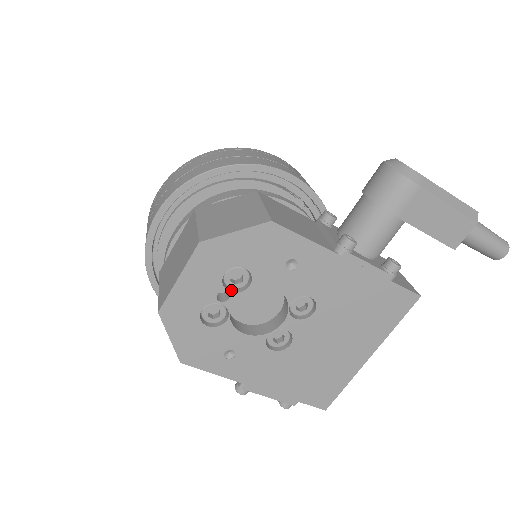
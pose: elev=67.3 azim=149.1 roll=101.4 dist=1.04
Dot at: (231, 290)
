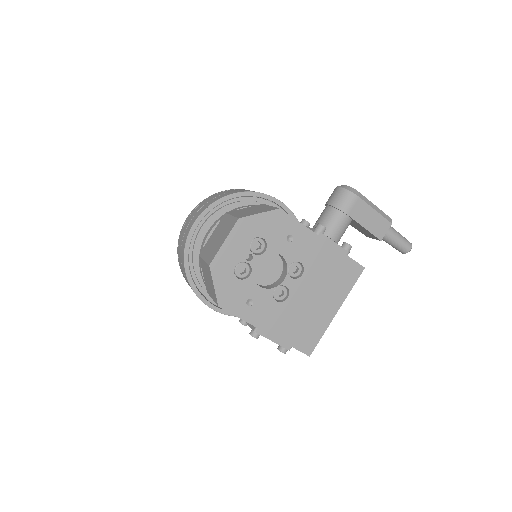
Dot at: (254, 254)
